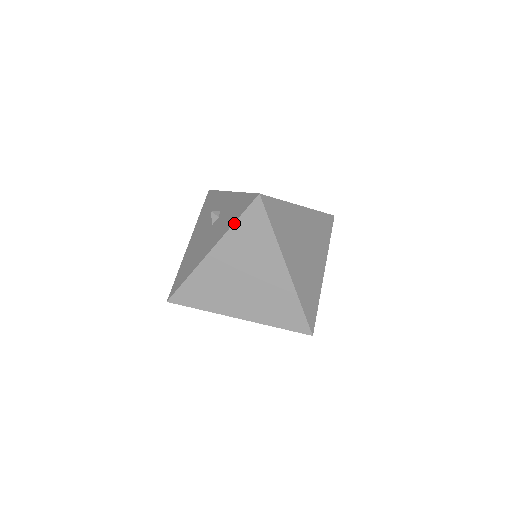
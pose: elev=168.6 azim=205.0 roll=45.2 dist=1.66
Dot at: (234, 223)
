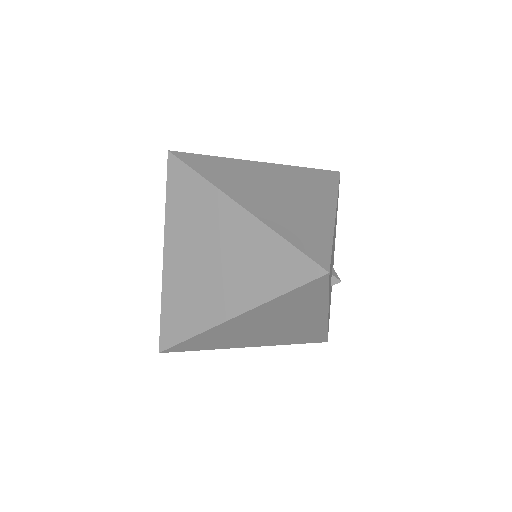
Dot at: (166, 201)
